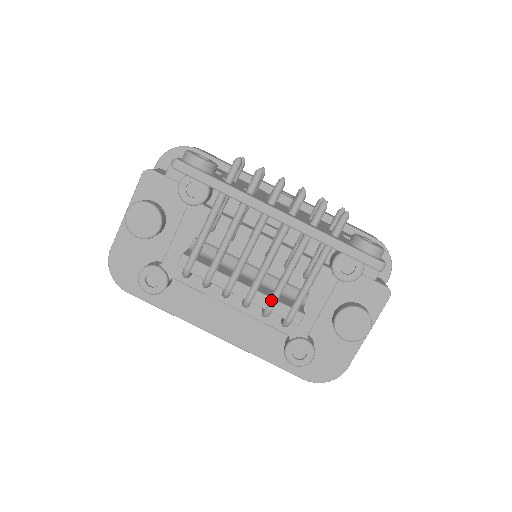
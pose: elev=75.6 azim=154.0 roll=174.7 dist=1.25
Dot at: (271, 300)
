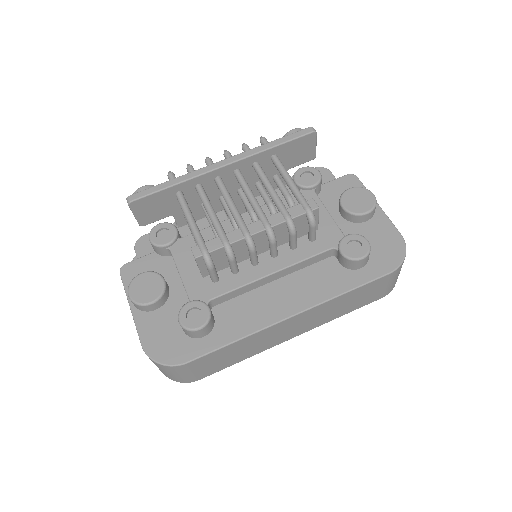
Dot at: (281, 211)
